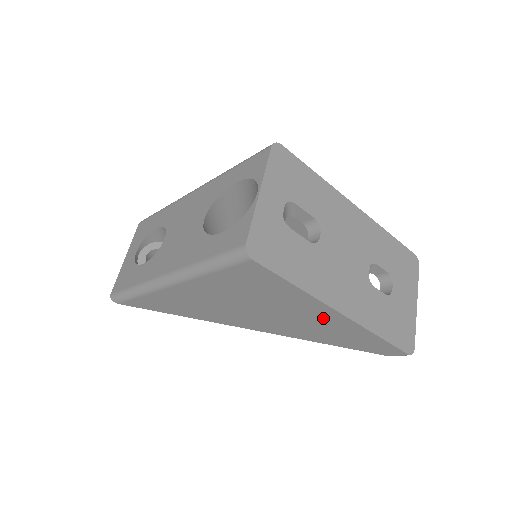
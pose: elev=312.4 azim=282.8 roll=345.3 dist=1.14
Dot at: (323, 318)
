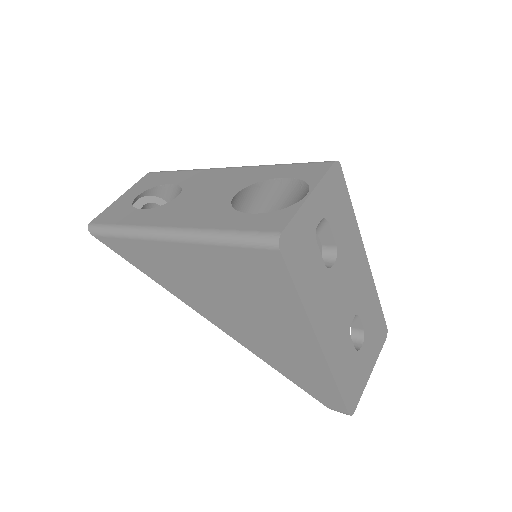
Dot at: (297, 341)
